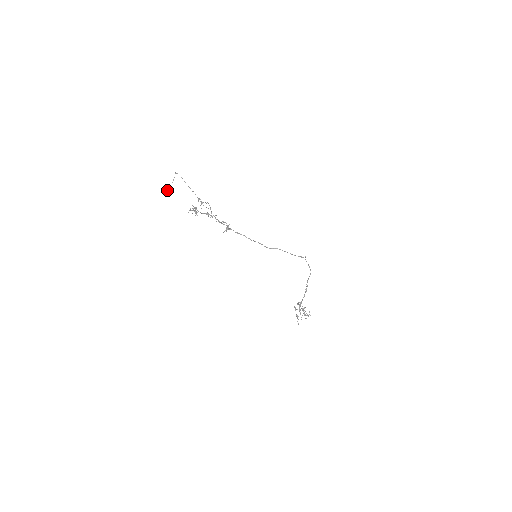
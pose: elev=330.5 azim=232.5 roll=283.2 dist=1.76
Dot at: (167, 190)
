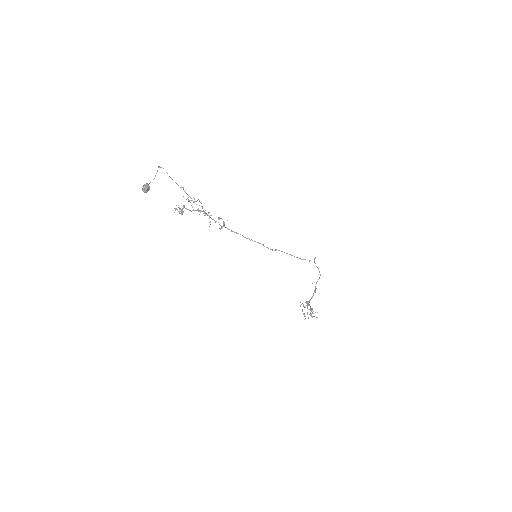
Dot at: (145, 189)
